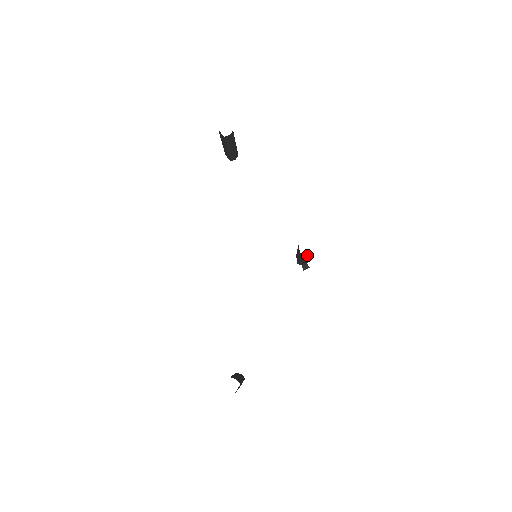
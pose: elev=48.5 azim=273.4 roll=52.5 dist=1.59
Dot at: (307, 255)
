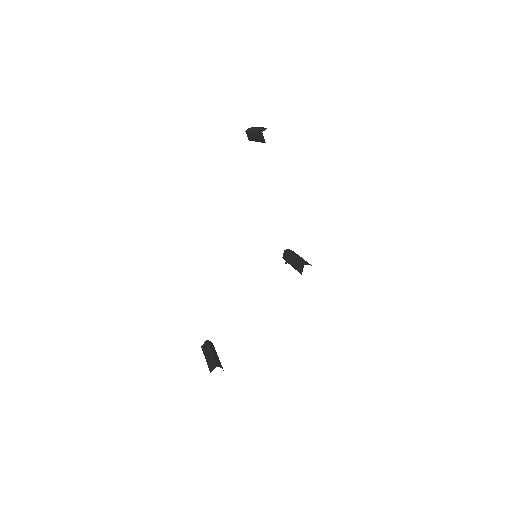
Dot at: occluded
